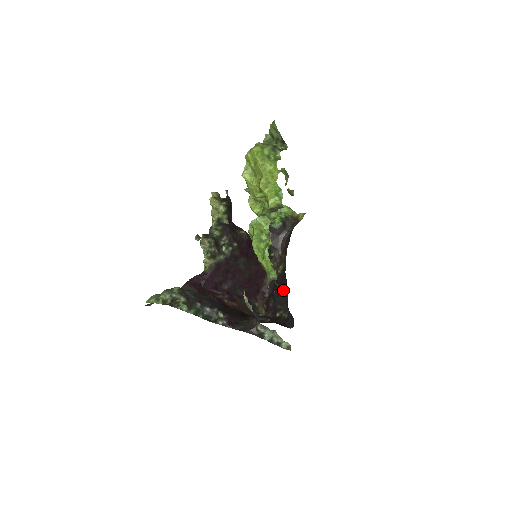
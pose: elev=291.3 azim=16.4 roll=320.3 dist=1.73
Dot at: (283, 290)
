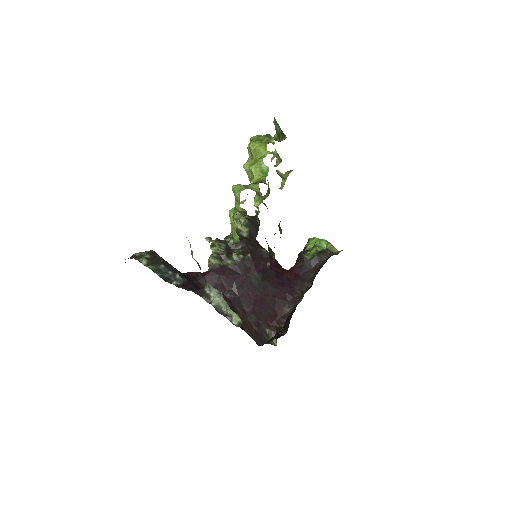
Dot at: (293, 312)
